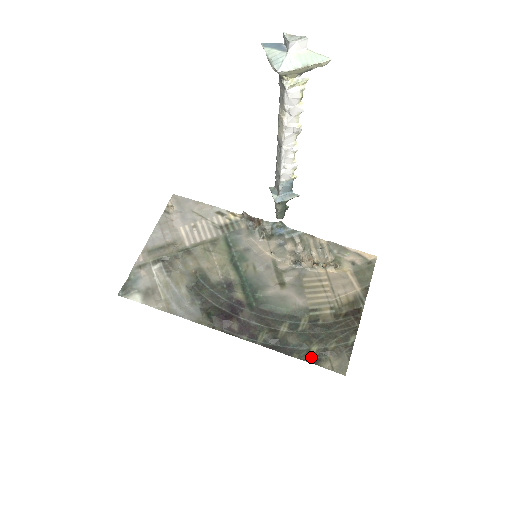
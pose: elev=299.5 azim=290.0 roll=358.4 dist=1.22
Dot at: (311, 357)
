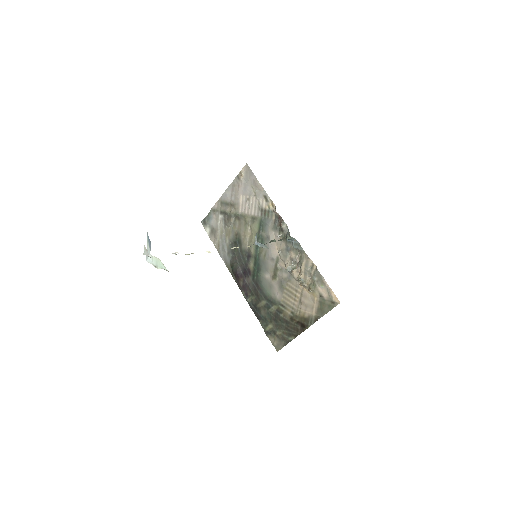
Dot at: (267, 329)
